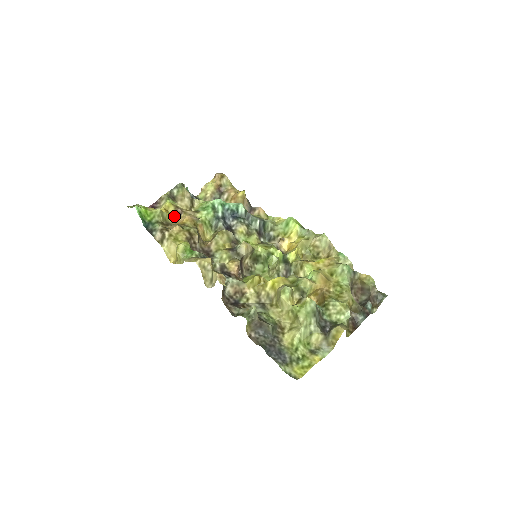
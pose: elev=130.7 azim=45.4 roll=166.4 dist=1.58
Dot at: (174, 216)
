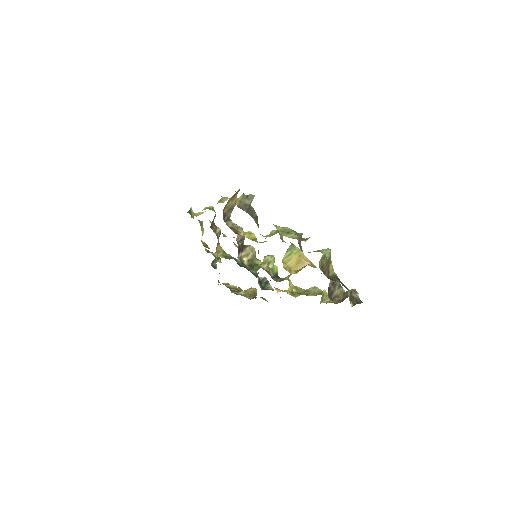
Dot at: (203, 245)
